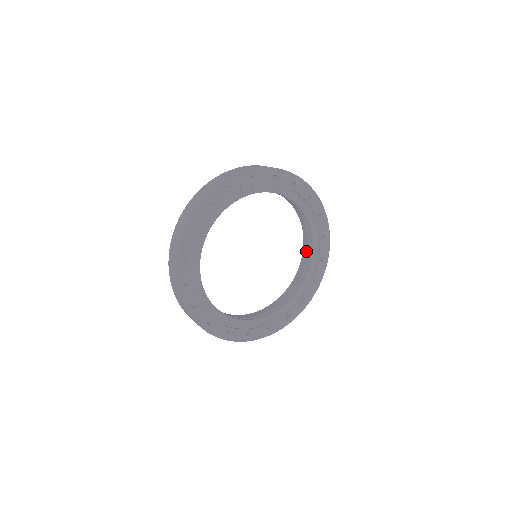
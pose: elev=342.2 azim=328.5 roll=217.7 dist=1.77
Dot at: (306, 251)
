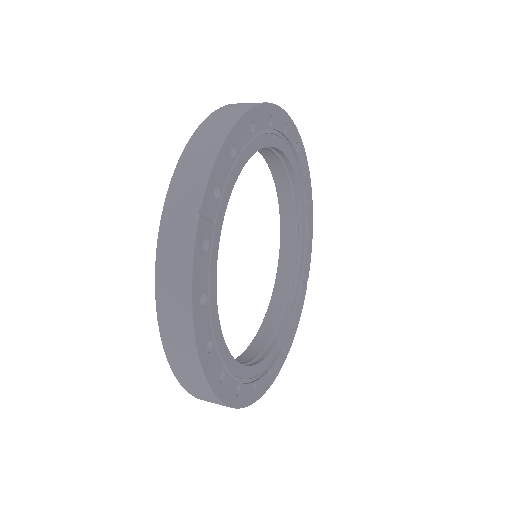
Dot at: (288, 226)
